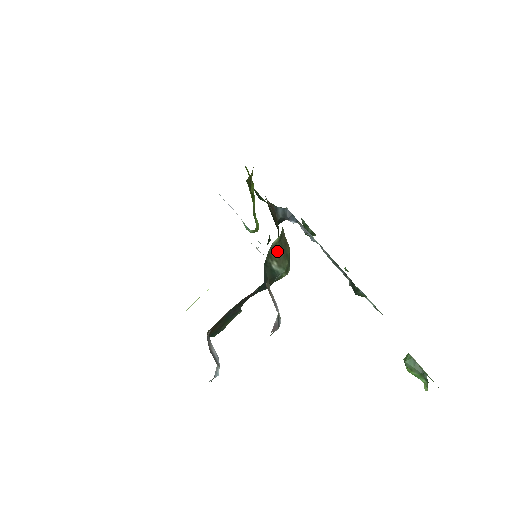
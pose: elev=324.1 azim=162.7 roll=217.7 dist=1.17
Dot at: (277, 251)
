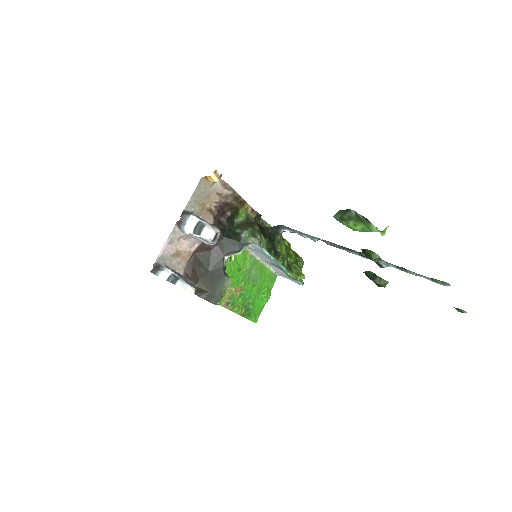
Dot at: (242, 225)
